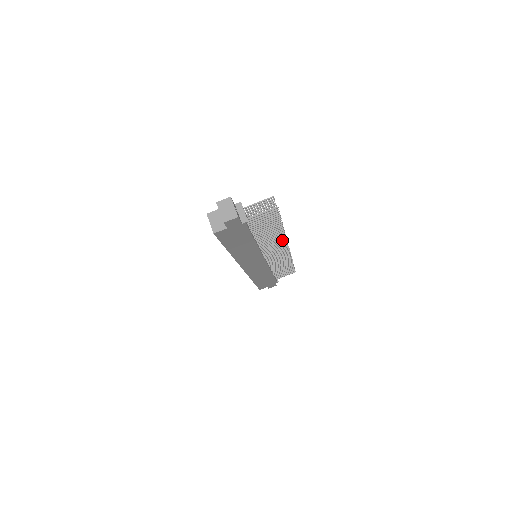
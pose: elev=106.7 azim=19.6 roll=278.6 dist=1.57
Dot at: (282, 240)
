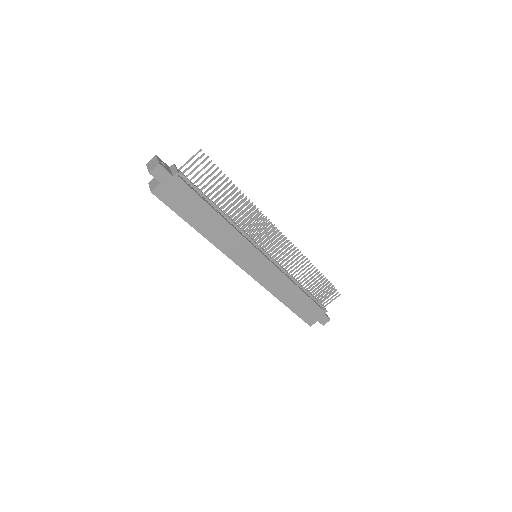
Dot at: (260, 219)
